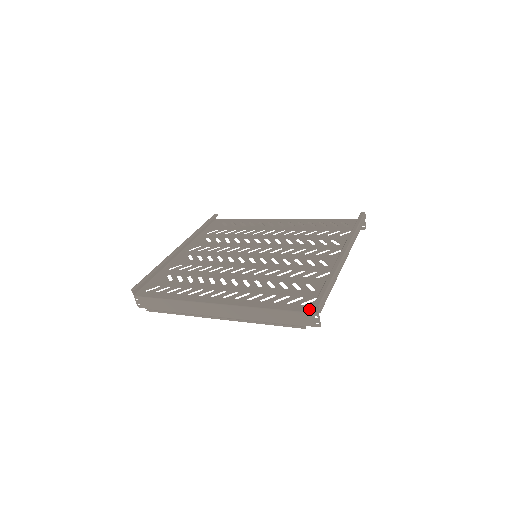
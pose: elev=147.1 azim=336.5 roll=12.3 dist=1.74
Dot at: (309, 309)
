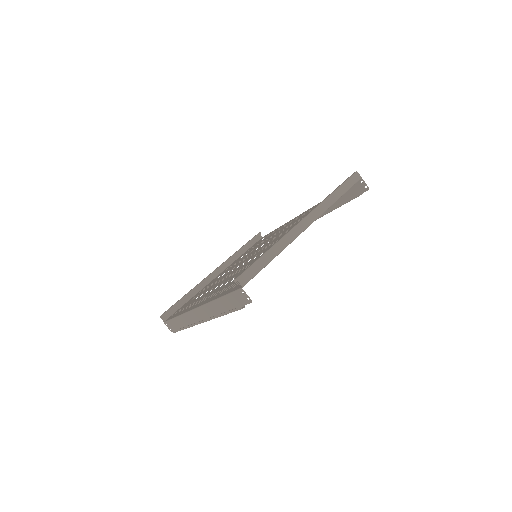
Dot at: (239, 287)
